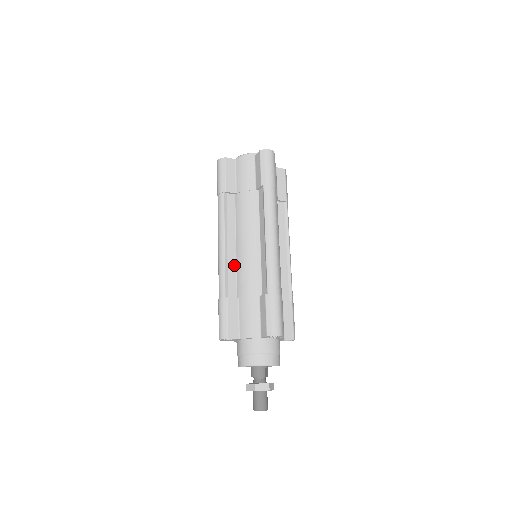
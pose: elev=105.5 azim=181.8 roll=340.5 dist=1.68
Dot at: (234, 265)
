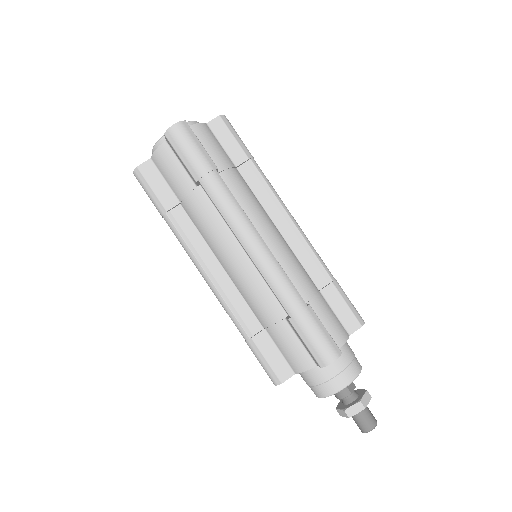
Dot at: (235, 292)
